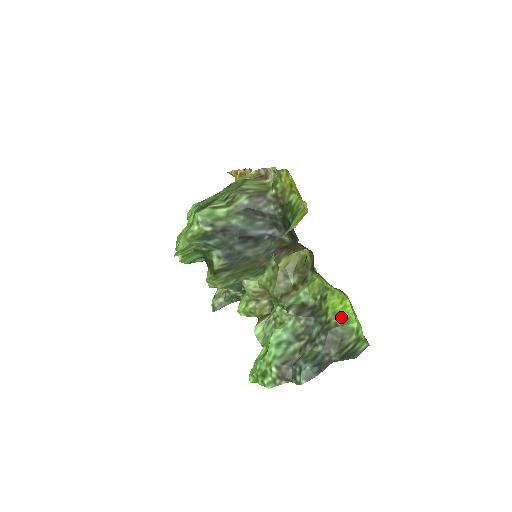
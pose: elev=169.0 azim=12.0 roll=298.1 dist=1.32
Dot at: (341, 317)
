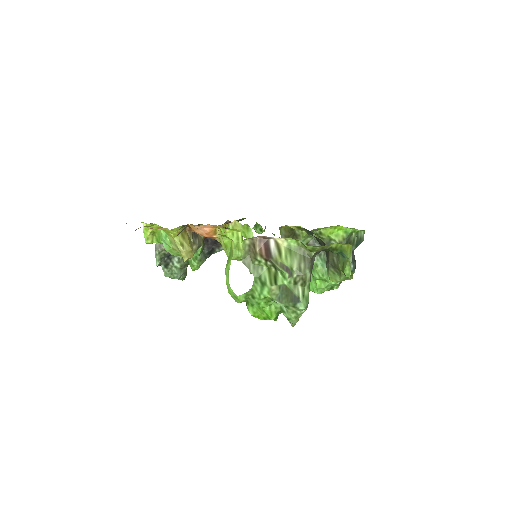
Dot at: (342, 234)
